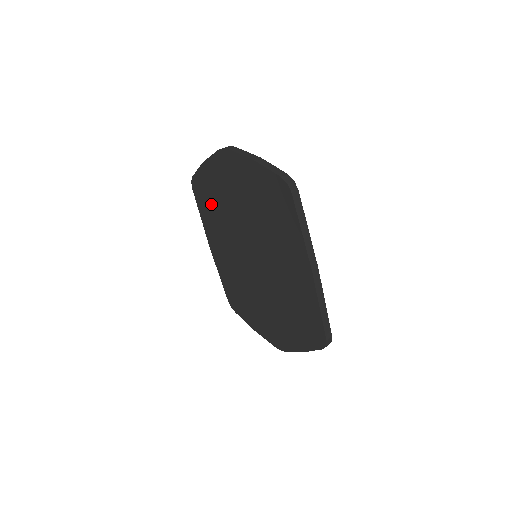
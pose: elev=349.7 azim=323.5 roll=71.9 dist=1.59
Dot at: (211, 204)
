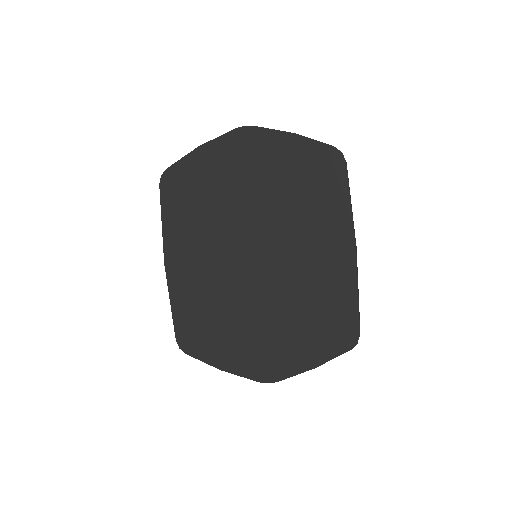
Dot at: (193, 199)
